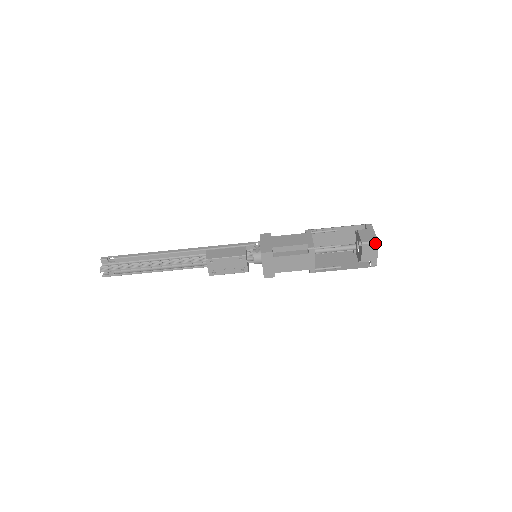
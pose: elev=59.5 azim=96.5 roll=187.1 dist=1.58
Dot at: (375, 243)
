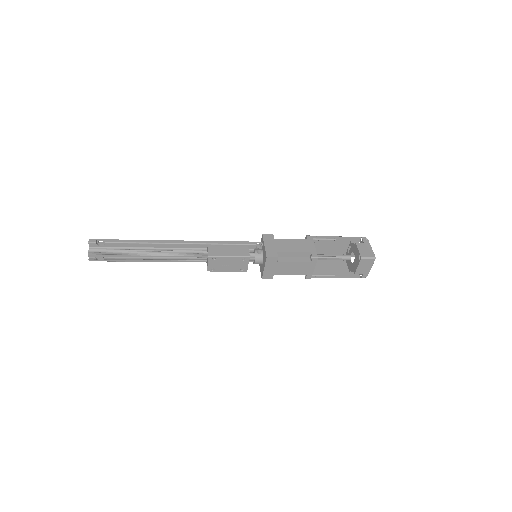
Dot at: (372, 259)
